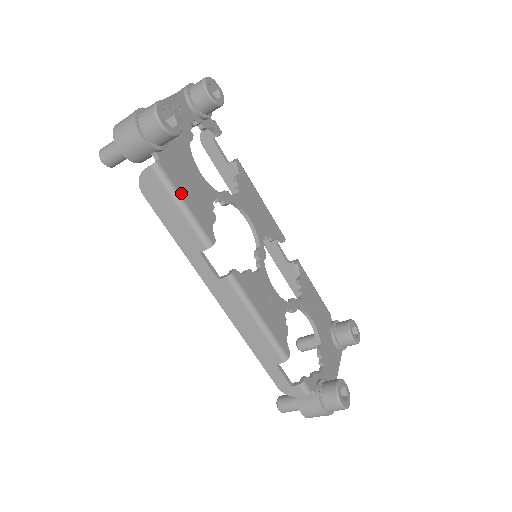
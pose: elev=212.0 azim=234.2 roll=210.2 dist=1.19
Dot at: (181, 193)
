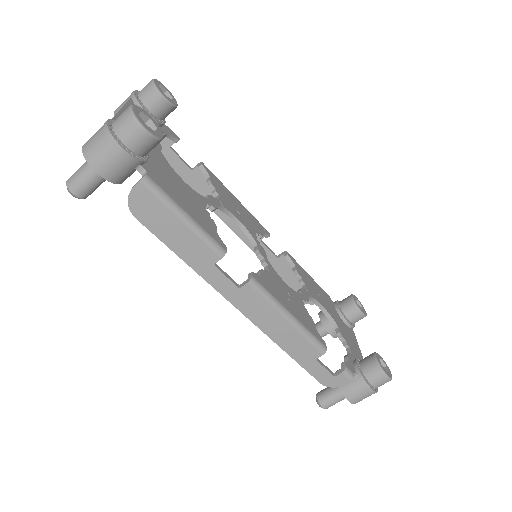
Dot at: (179, 204)
